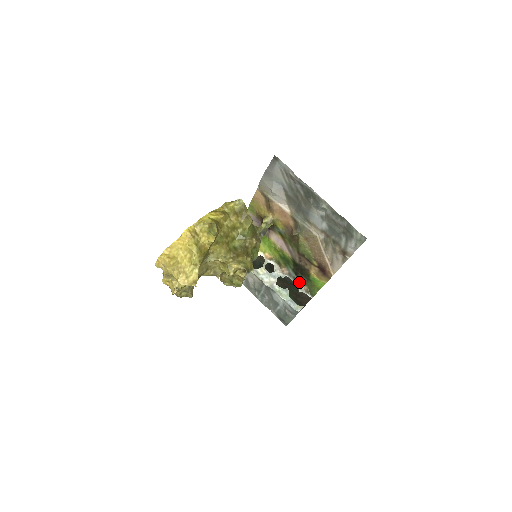
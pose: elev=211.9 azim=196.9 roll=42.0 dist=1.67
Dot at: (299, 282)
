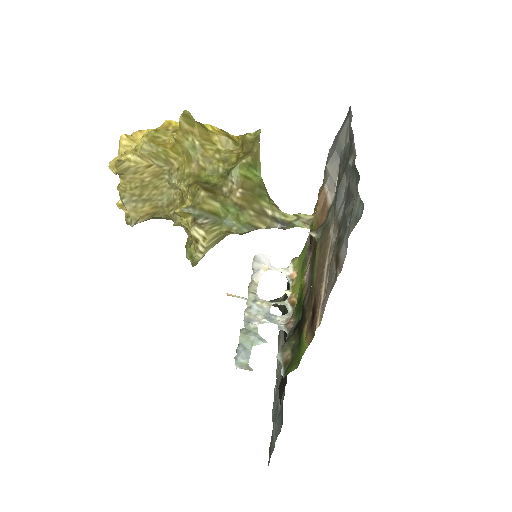
Dot at: (287, 341)
